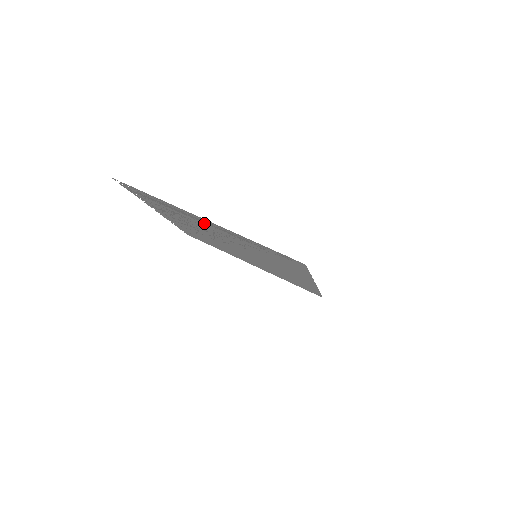
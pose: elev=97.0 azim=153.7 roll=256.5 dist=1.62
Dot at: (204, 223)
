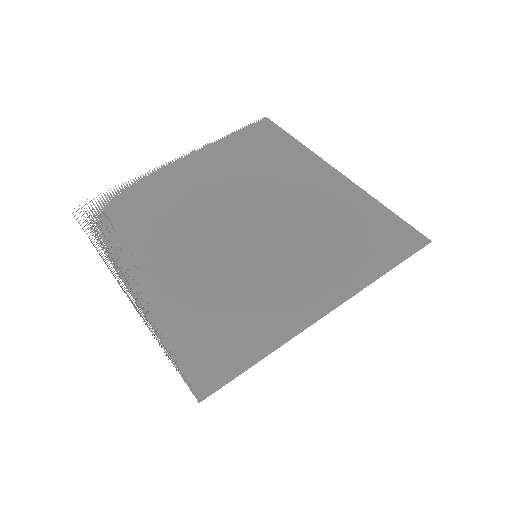
Dot at: (149, 266)
